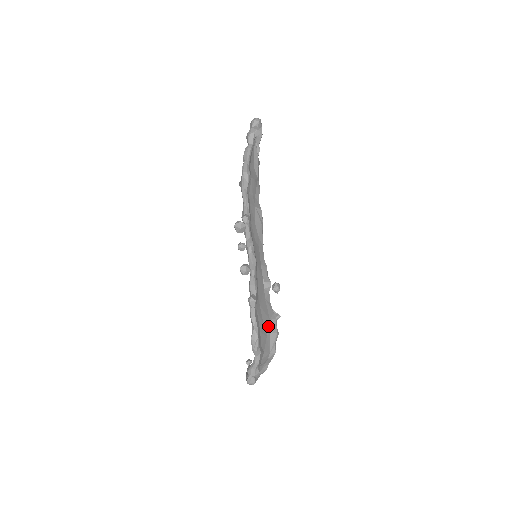
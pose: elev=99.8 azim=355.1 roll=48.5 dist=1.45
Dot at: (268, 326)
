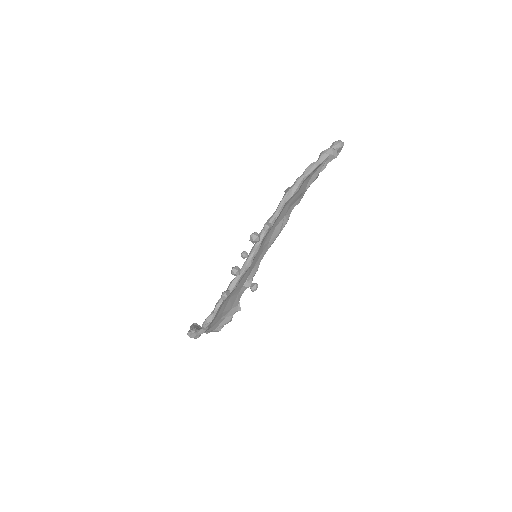
Dot at: (227, 313)
